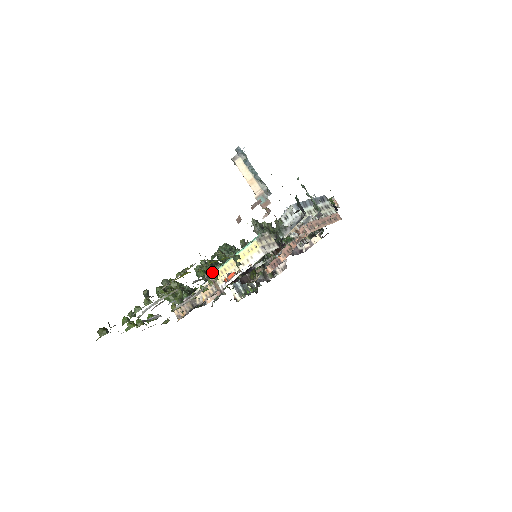
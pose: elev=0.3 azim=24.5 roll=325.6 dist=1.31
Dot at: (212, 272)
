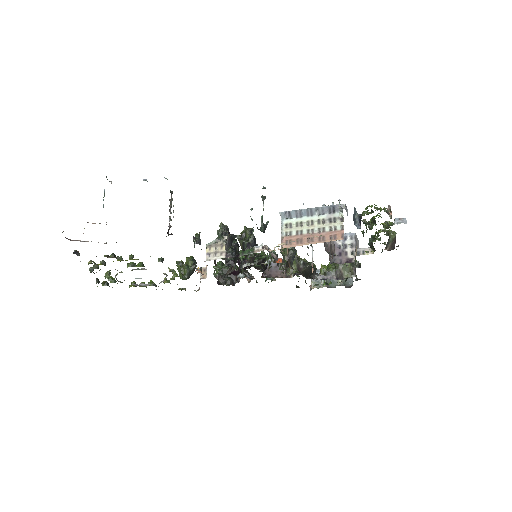
Dot at: (215, 260)
